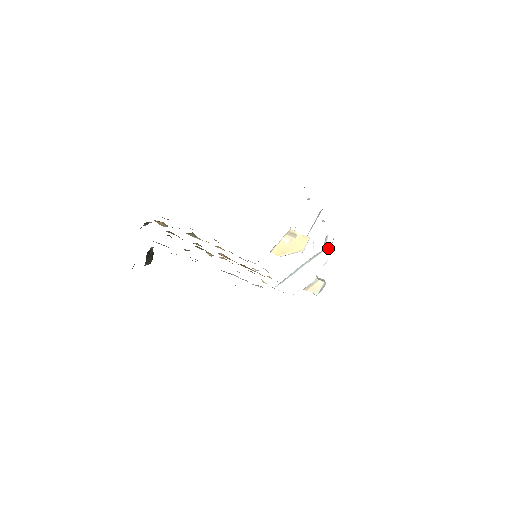
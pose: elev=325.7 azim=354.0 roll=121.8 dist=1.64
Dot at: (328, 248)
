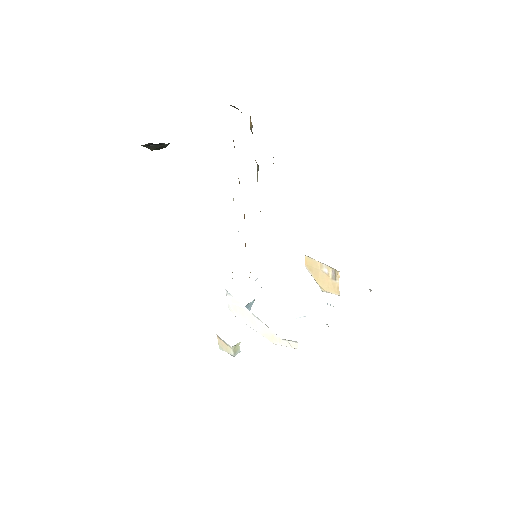
Dot at: (287, 344)
